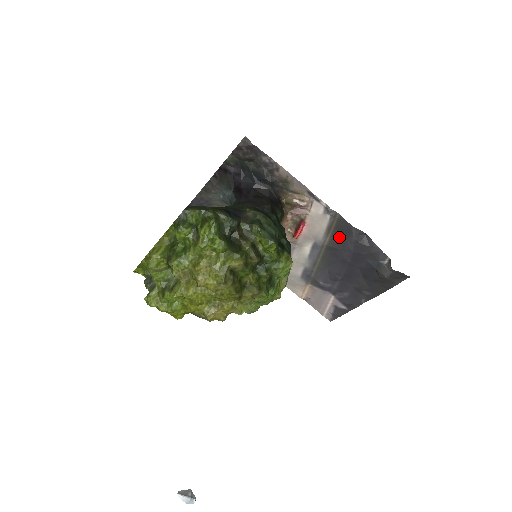
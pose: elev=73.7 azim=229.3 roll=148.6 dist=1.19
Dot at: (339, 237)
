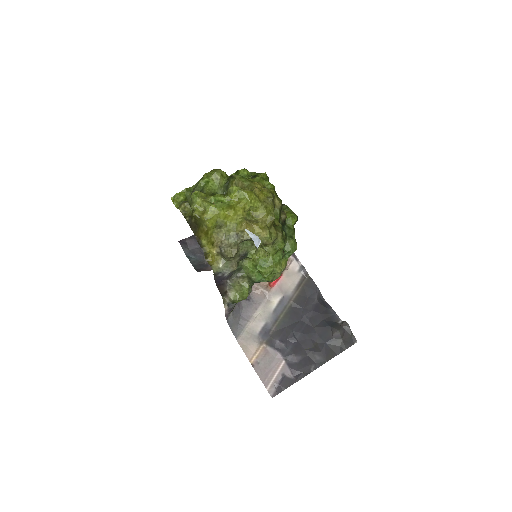
Dot at: (304, 296)
